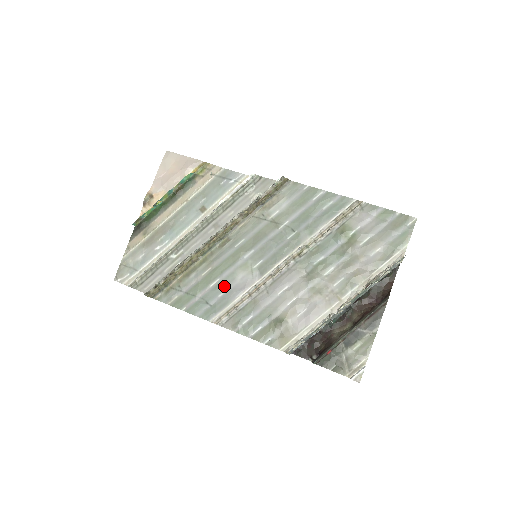
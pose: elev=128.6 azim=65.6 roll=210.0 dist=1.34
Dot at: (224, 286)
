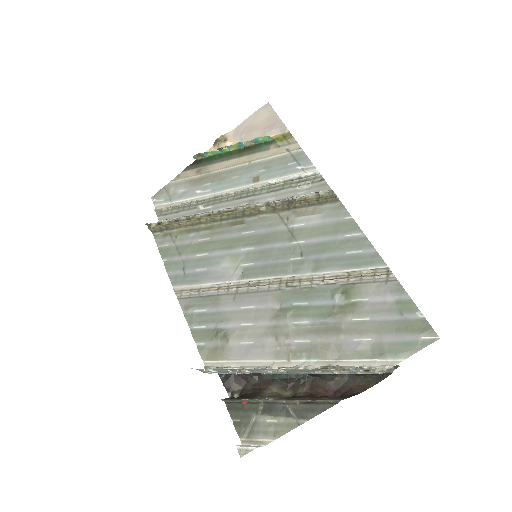
Dot at: (206, 264)
